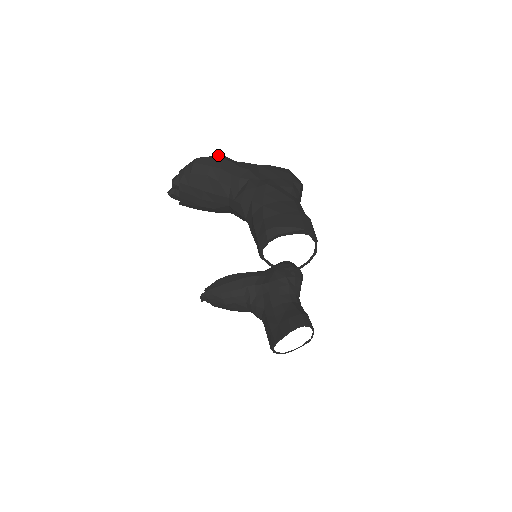
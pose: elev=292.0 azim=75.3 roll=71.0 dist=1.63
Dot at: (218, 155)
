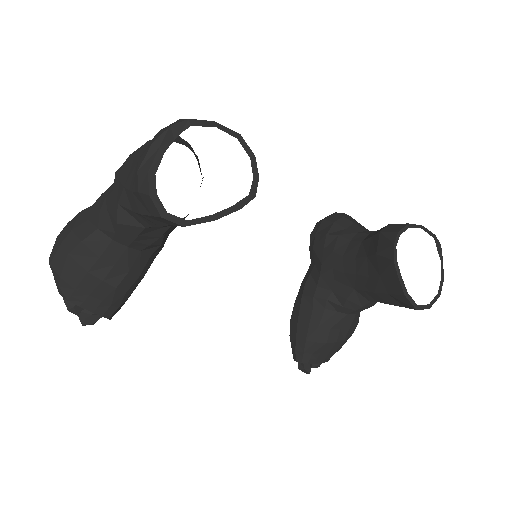
Dot at: occluded
